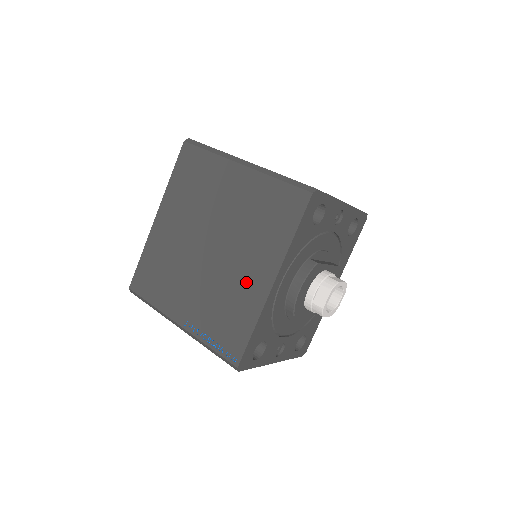
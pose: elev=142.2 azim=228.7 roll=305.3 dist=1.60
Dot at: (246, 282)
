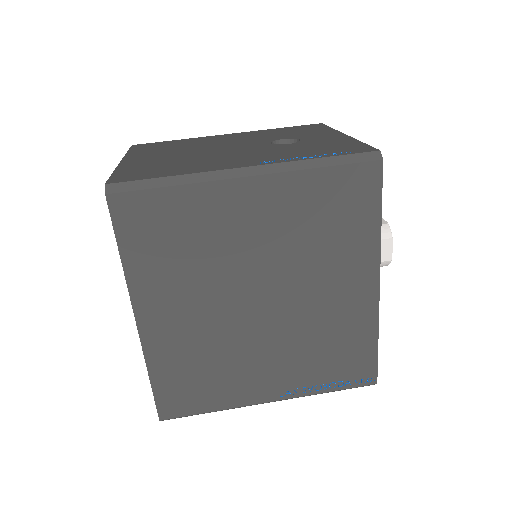
Dot at: (342, 306)
